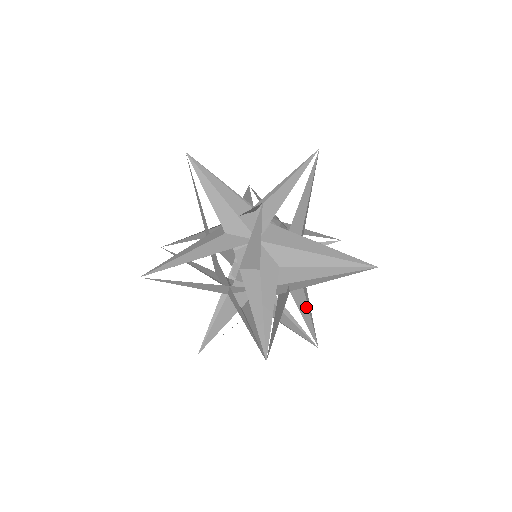
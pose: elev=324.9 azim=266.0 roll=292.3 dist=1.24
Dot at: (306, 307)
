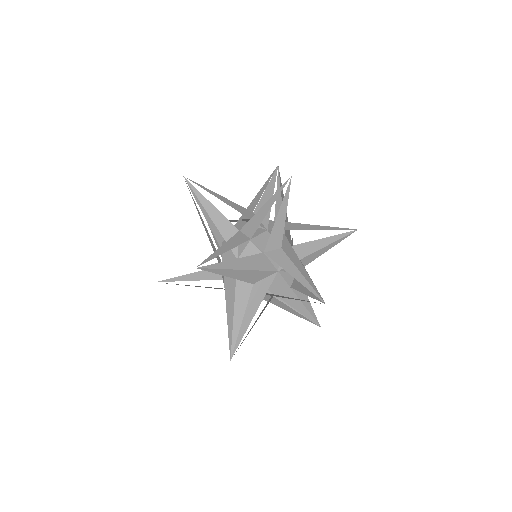
Dot at: occluded
